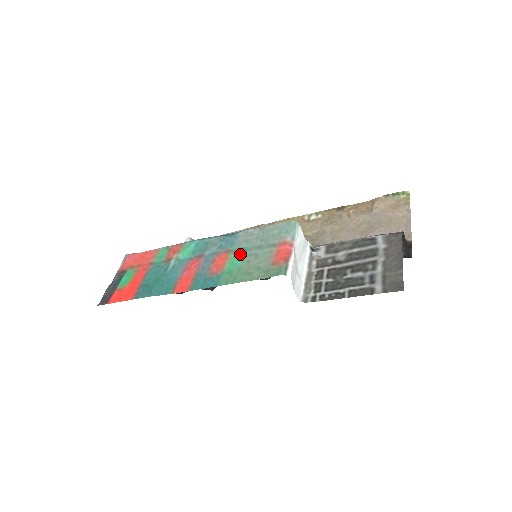
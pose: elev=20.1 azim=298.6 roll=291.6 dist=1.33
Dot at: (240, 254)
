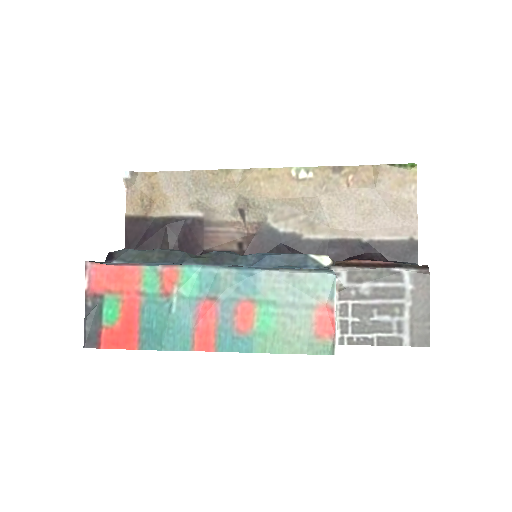
Dot at: (270, 311)
